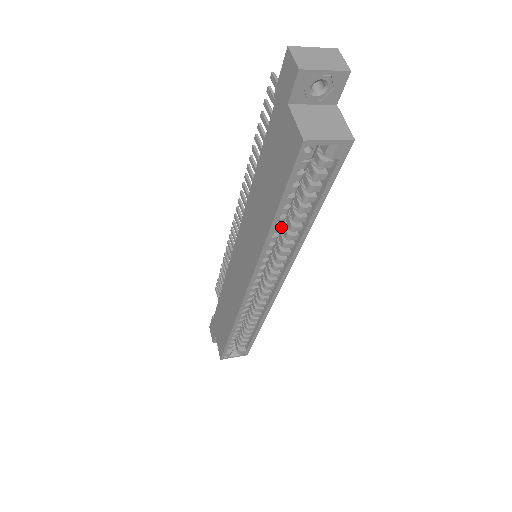
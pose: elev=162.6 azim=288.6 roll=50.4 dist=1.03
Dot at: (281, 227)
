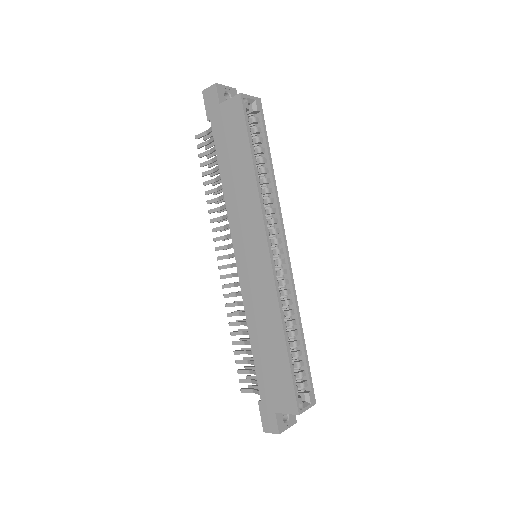
Dot at: (259, 177)
